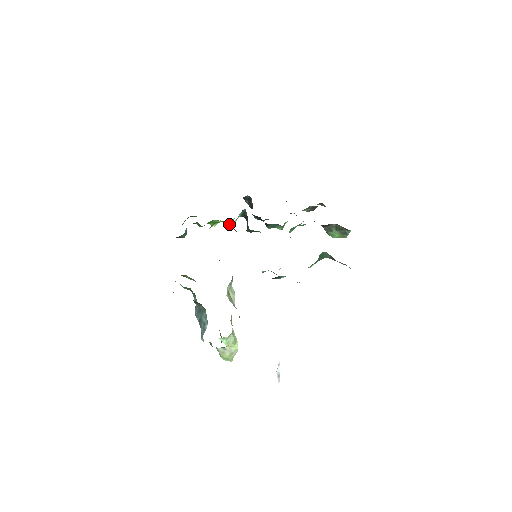
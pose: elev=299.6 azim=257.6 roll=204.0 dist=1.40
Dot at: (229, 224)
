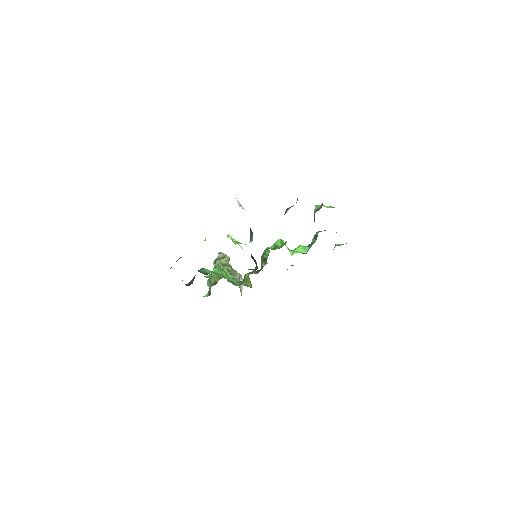
Dot at: occluded
